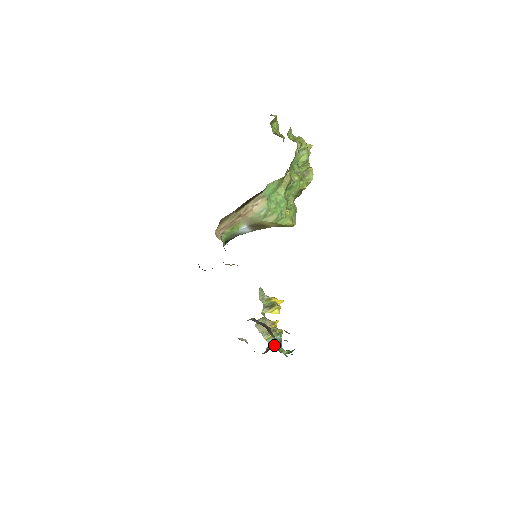
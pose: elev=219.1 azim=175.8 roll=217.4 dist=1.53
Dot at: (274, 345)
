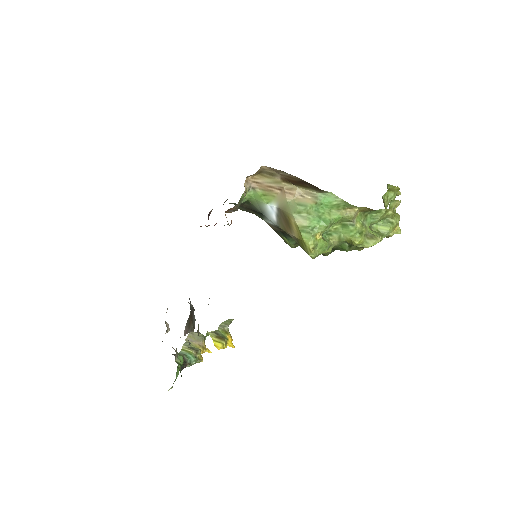
Dot at: occluded
